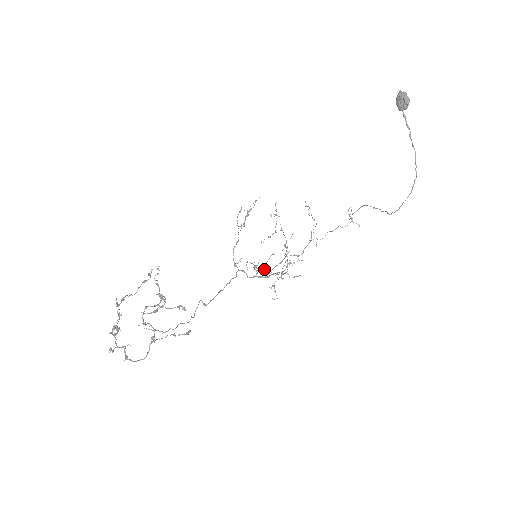
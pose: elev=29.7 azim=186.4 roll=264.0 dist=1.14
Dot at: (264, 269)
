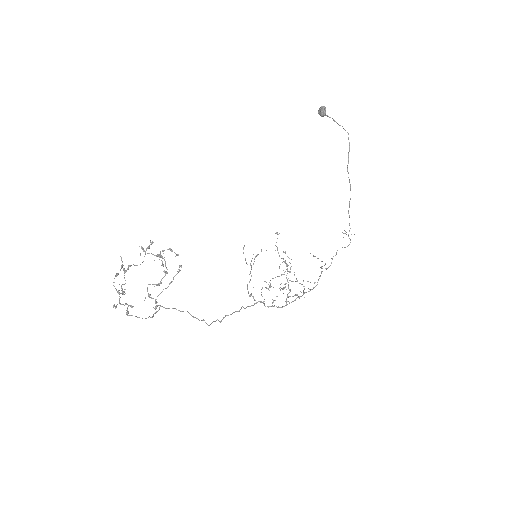
Dot at: occluded
